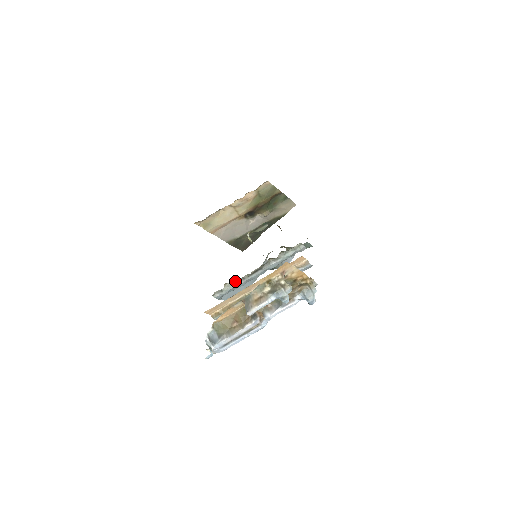
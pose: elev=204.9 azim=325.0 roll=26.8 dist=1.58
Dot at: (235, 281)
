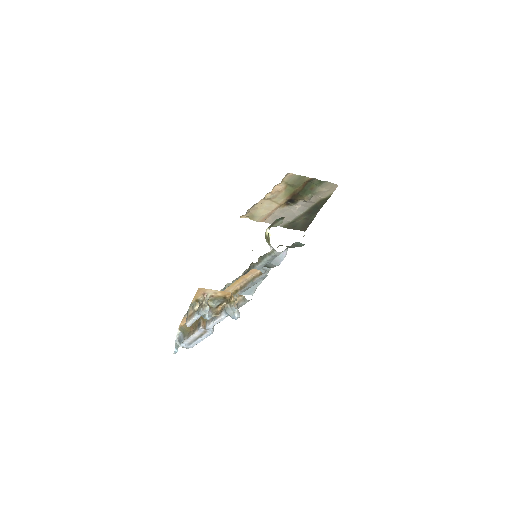
Dot at: (232, 281)
